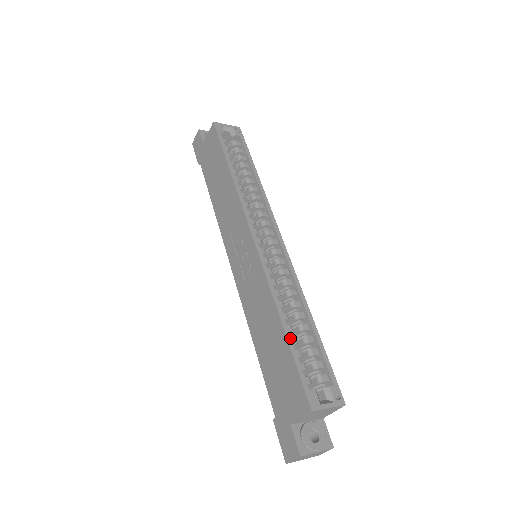
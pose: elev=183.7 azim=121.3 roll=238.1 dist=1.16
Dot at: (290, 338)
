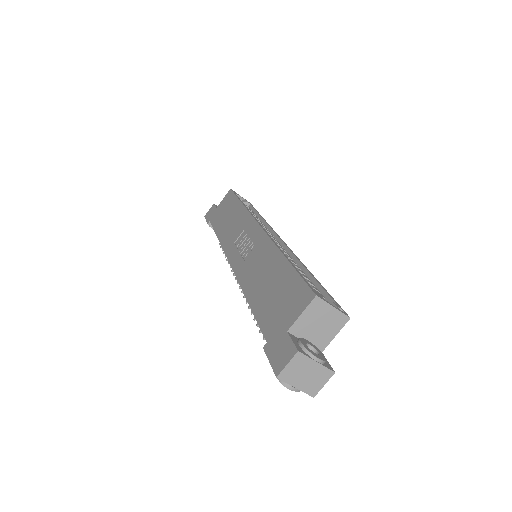
Dot at: occluded
